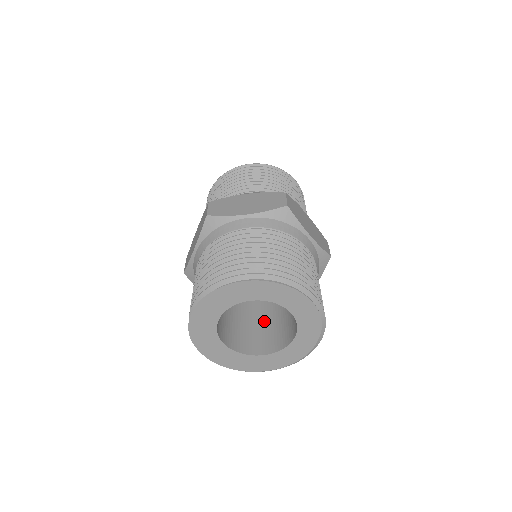
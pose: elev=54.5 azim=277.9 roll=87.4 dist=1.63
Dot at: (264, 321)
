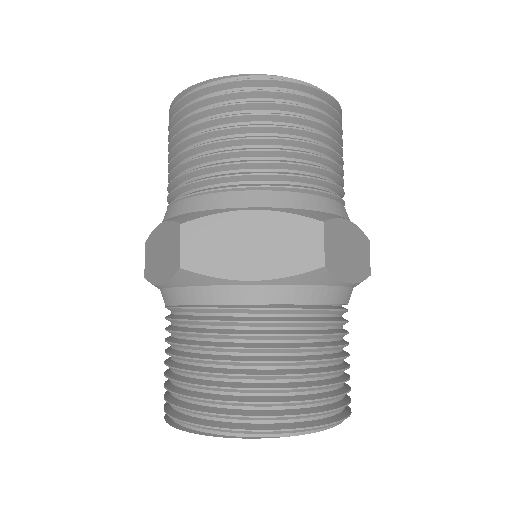
Dot at: occluded
